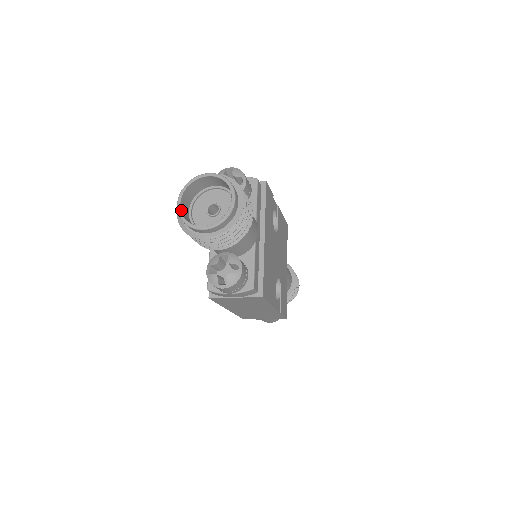
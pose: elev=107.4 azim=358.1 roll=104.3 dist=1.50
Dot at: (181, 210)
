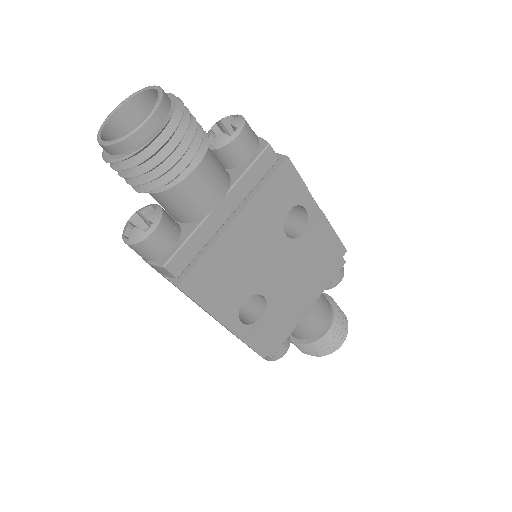
Dot at: (109, 119)
